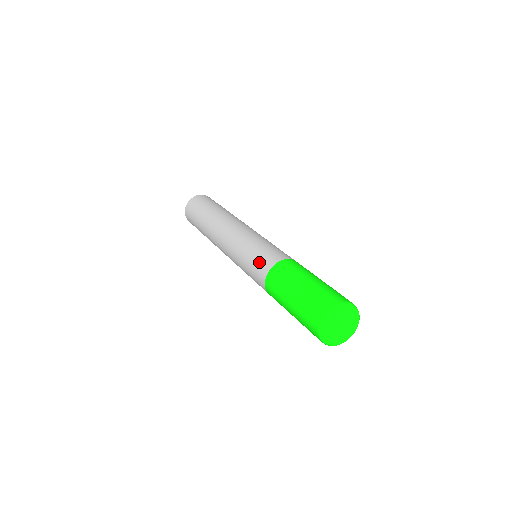
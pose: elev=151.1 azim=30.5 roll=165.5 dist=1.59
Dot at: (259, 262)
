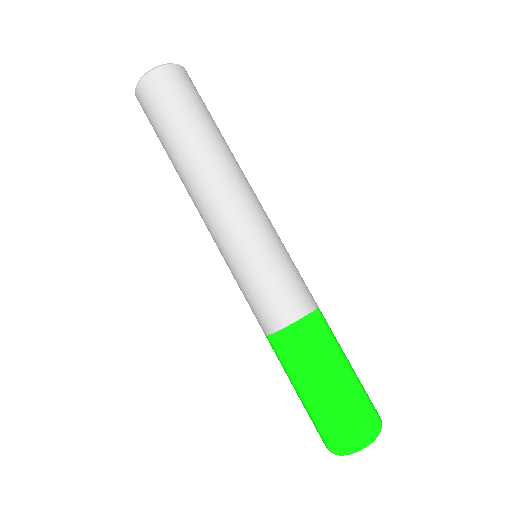
Dot at: (254, 312)
